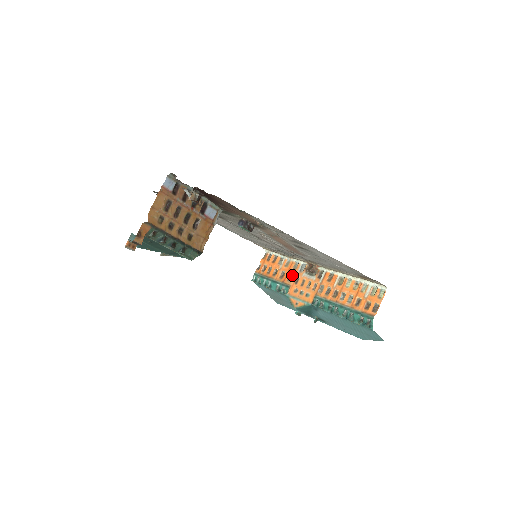
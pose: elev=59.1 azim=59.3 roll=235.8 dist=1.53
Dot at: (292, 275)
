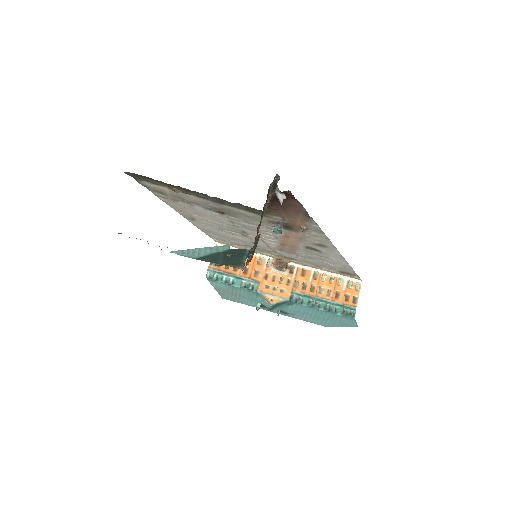
Dot at: (258, 270)
